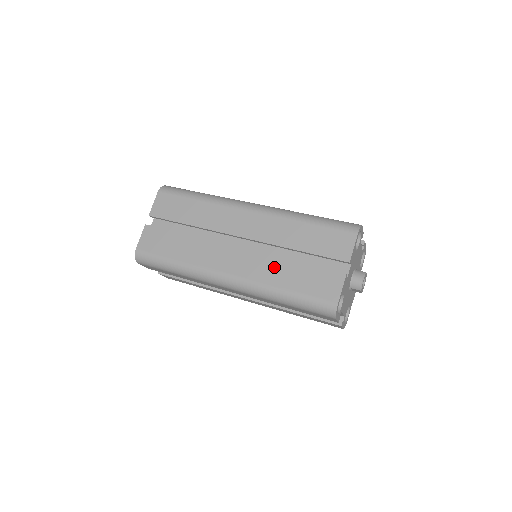
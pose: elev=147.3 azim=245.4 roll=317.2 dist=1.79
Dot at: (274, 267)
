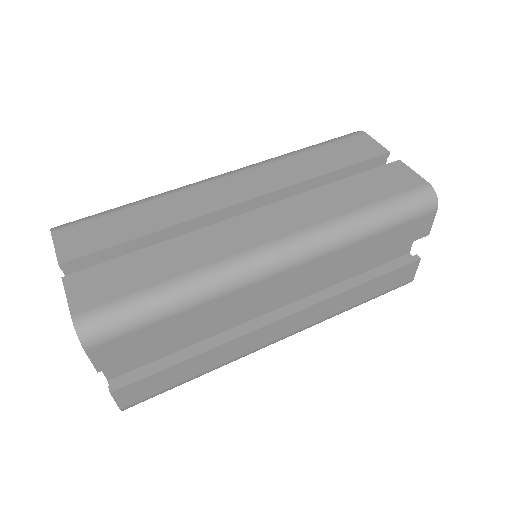
Dot at: (321, 200)
